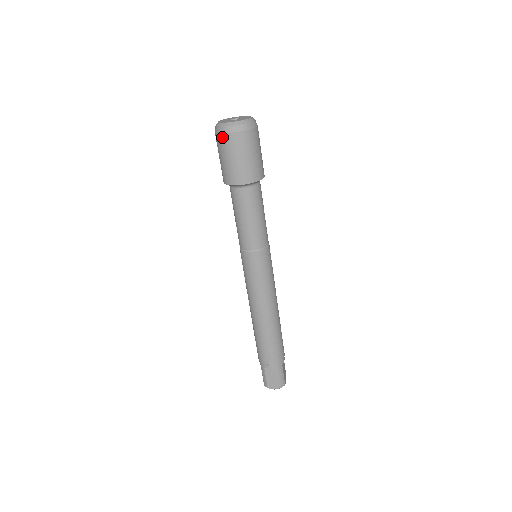
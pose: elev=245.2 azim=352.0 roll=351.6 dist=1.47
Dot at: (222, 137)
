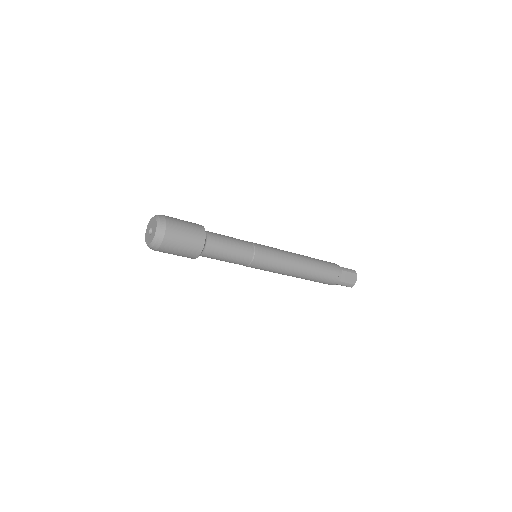
Dot at: occluded
